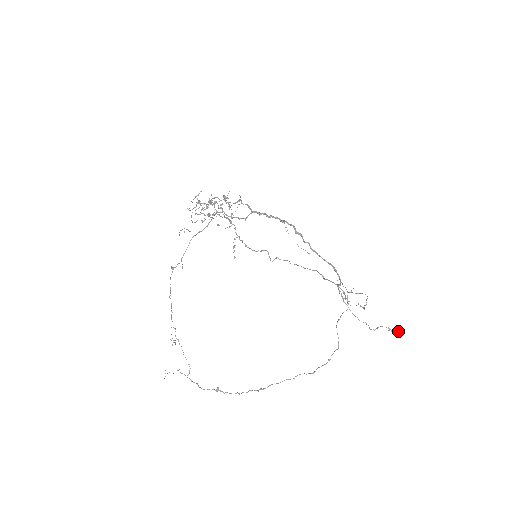
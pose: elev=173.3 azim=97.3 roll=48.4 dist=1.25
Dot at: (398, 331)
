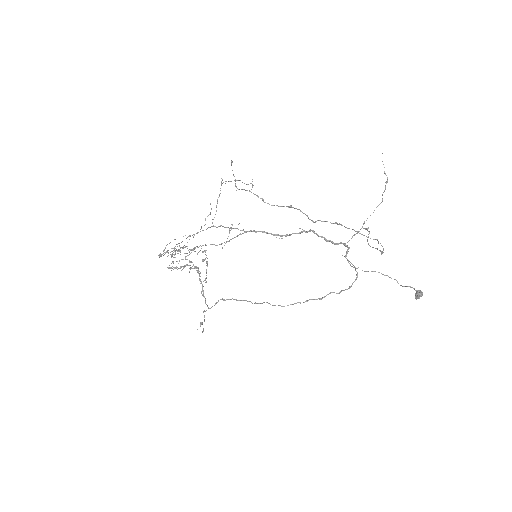
Dot at: (419, 290)
